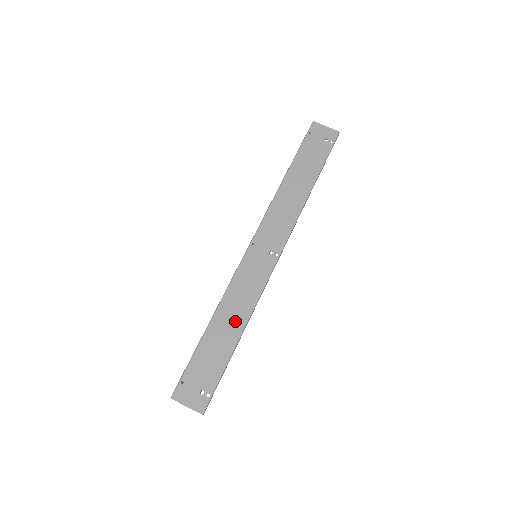
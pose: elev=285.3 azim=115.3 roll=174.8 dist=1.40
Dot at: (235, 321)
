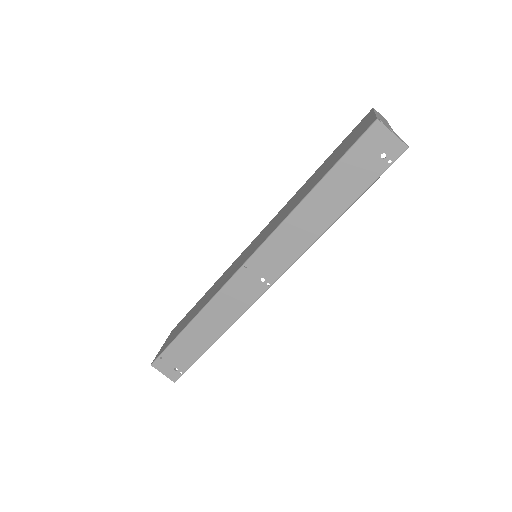
Dot at: (213, 329)
